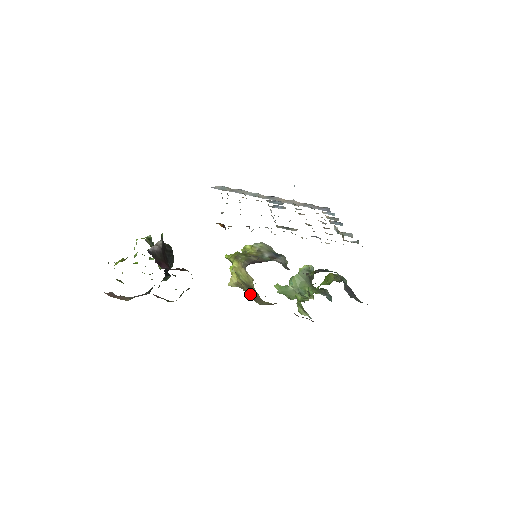
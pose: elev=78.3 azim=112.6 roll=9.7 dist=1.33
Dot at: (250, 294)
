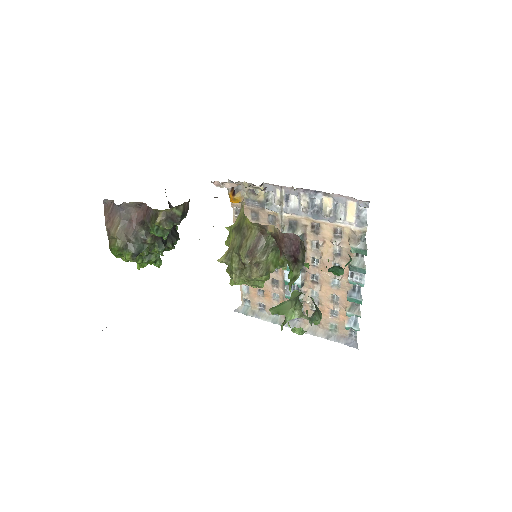
Dot at: (237, 246)
